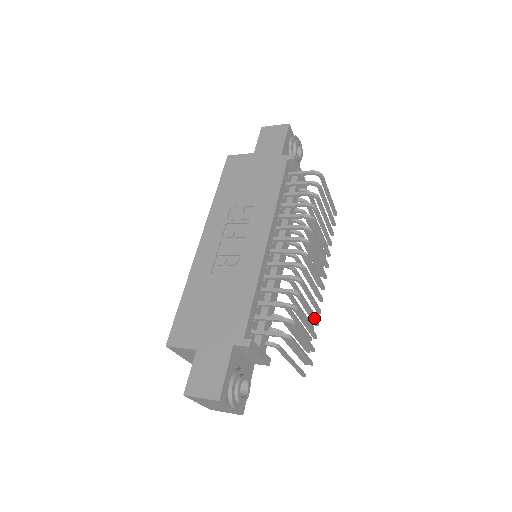
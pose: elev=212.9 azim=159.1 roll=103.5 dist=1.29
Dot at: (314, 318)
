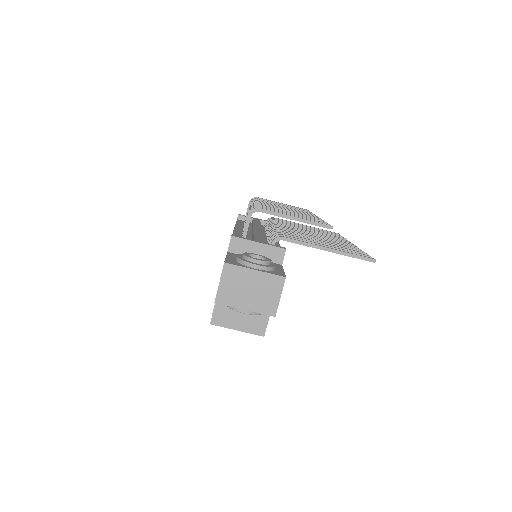
Dot at: (307, 217)
